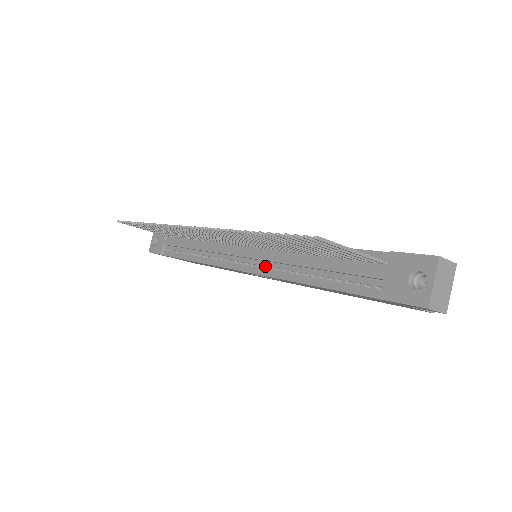
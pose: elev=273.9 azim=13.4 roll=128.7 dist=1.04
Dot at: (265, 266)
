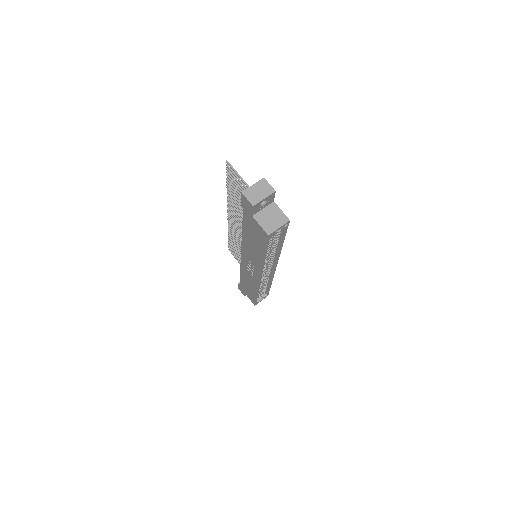
Dot at: occluded
